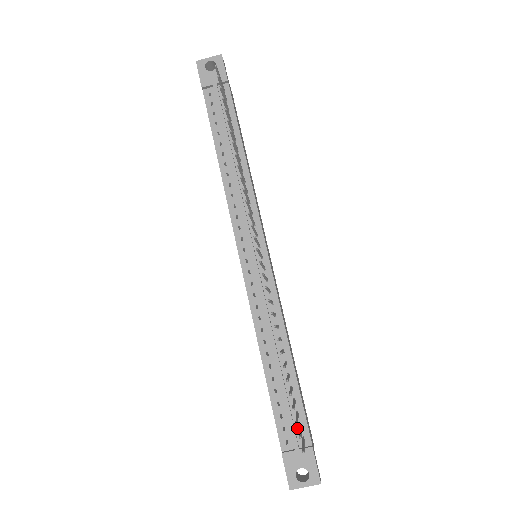
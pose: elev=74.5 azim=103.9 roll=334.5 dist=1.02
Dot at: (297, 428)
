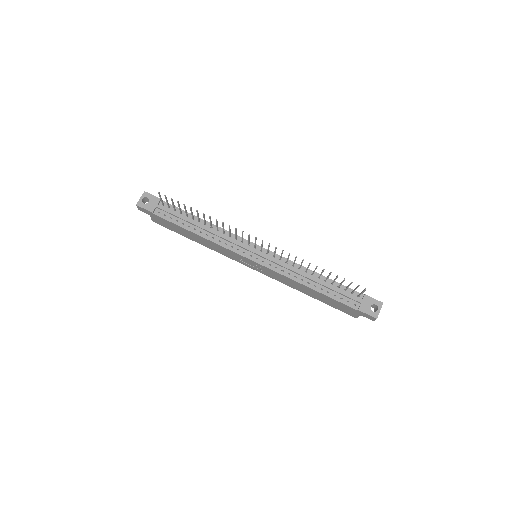
Dot at: (352, 295)
